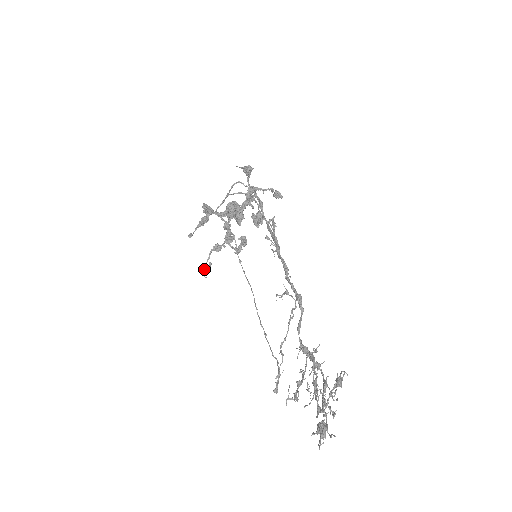
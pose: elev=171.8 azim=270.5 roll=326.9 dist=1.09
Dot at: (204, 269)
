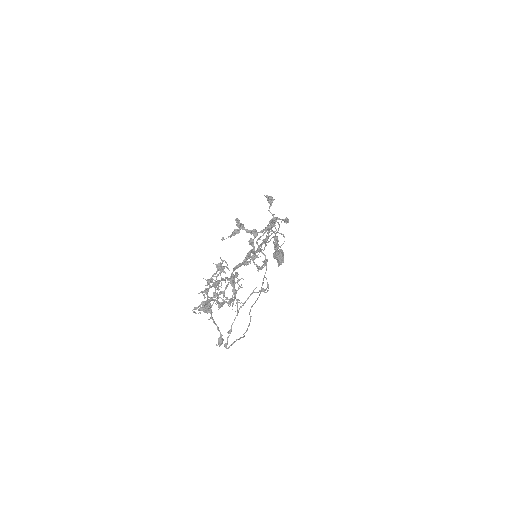
Dot at: occluded
